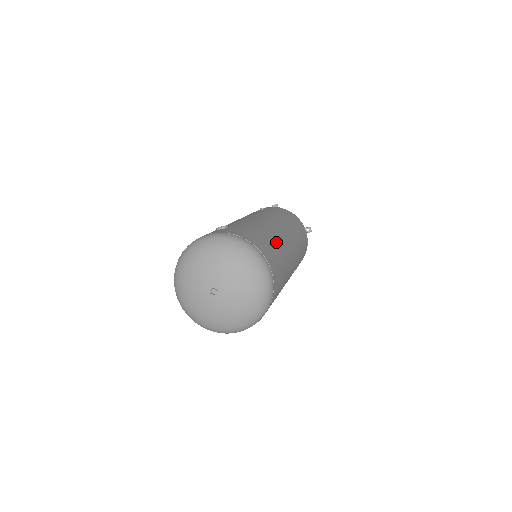
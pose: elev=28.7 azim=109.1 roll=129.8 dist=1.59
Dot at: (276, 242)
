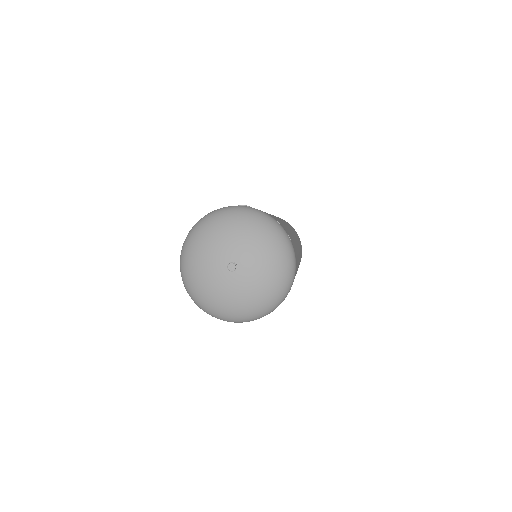
Dot at: (293, 237)
